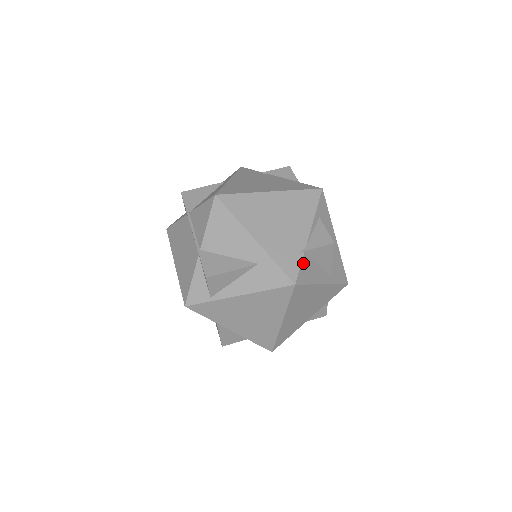
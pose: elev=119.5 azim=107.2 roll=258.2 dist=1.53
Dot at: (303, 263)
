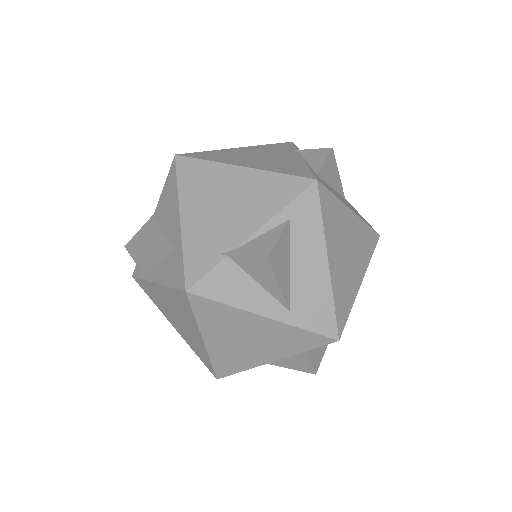
Dot at: (218, 270)
